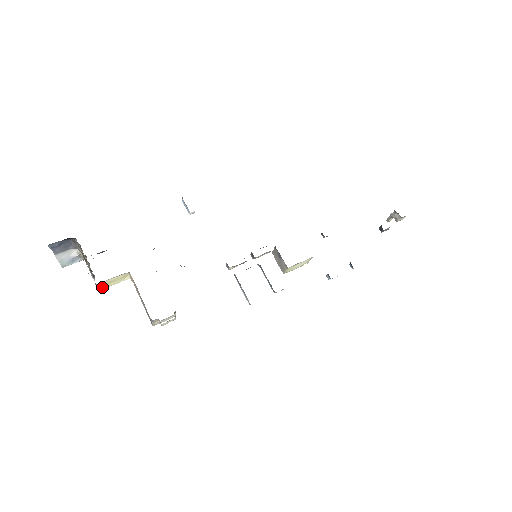
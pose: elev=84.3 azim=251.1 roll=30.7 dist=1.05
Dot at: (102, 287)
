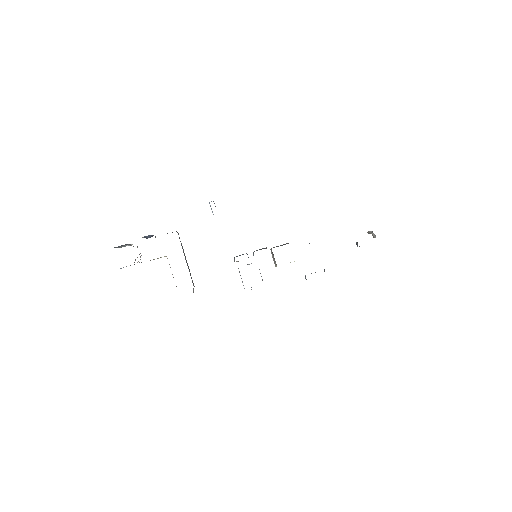
Dot at: occluded
